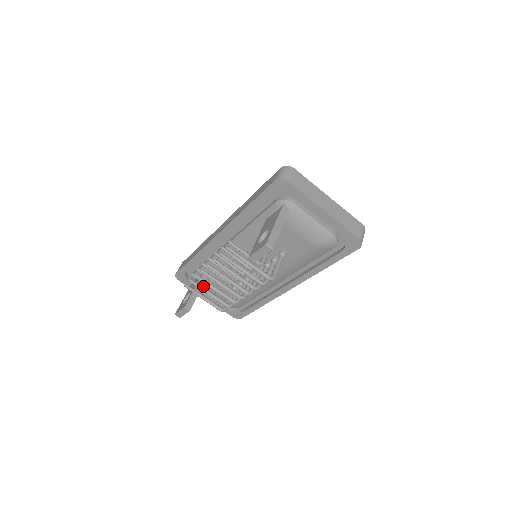
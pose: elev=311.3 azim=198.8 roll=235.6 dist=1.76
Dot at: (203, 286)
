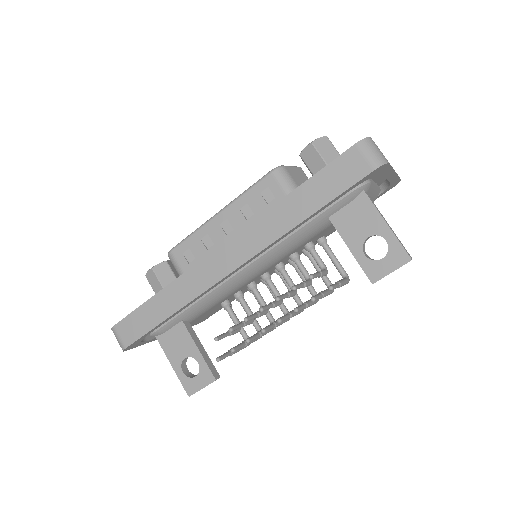
Dot at: occluded
